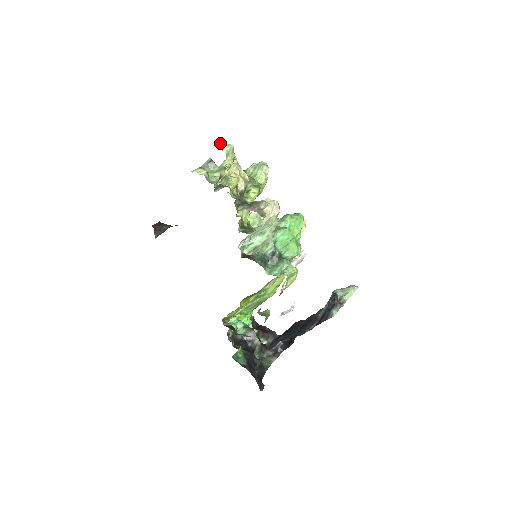
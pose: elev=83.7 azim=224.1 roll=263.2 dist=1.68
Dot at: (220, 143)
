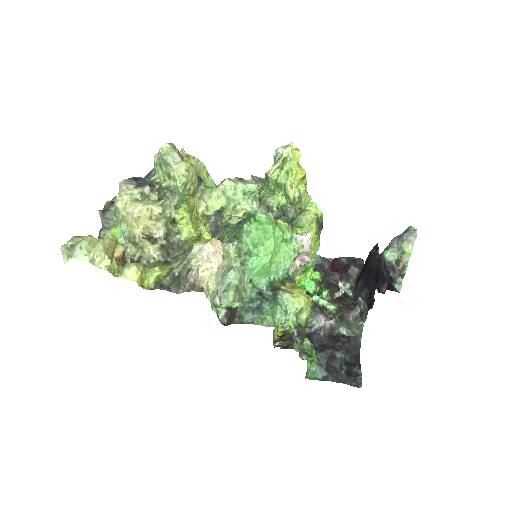
Dot at: (70, 252)
